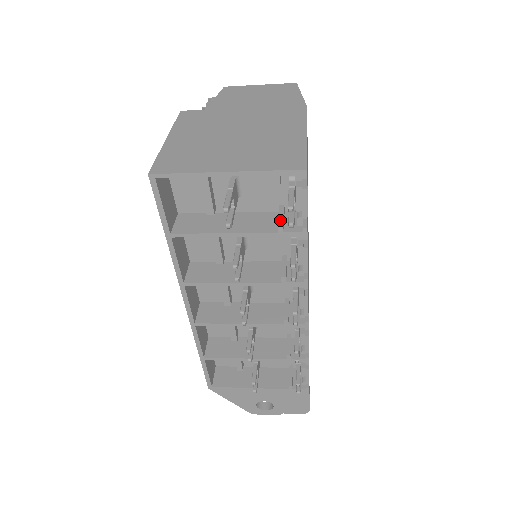
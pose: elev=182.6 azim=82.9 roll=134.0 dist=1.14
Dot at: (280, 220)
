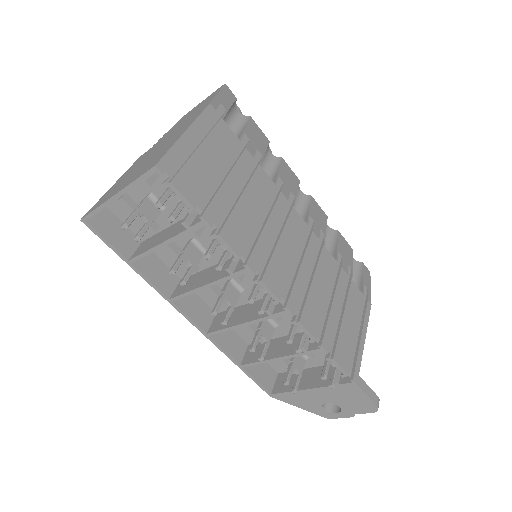
Dot at: (185, 218)
